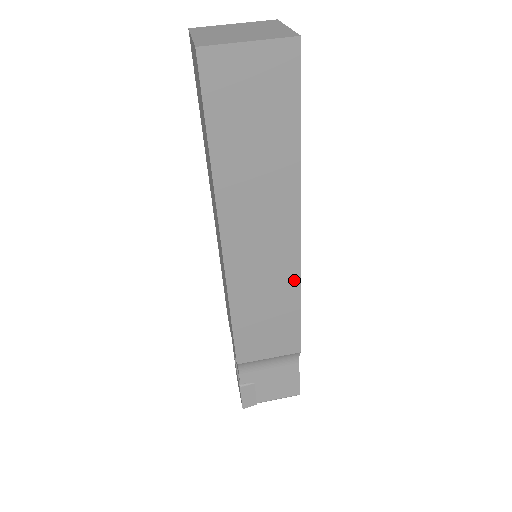
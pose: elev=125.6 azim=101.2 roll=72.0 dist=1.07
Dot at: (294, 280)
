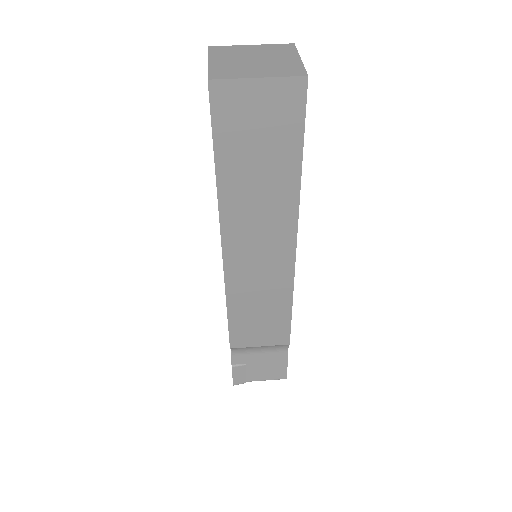
Dot at: (287, 284)
